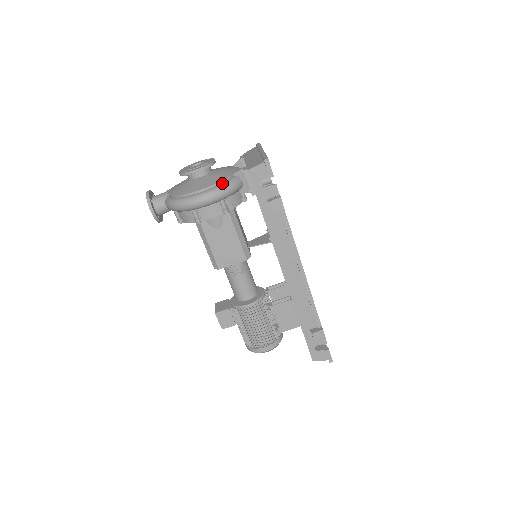
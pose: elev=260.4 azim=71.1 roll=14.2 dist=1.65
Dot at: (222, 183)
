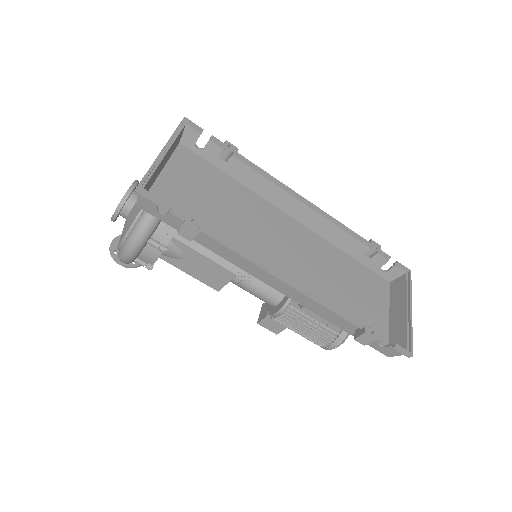
Dot at: (135, 224)
